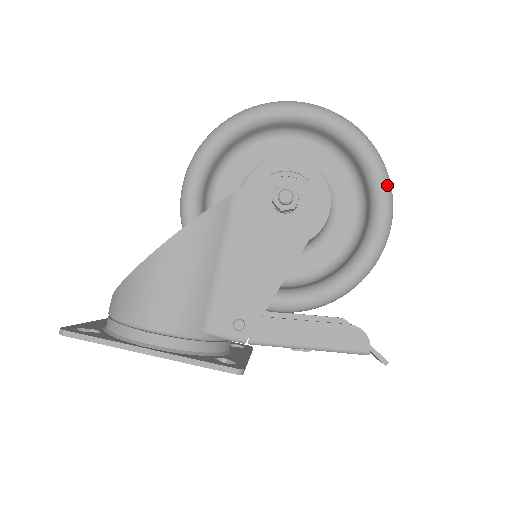
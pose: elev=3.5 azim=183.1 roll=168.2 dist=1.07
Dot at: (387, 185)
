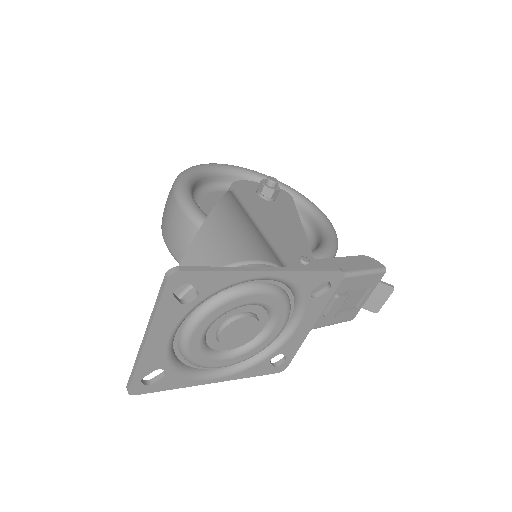
Dot at: (305, 197)
